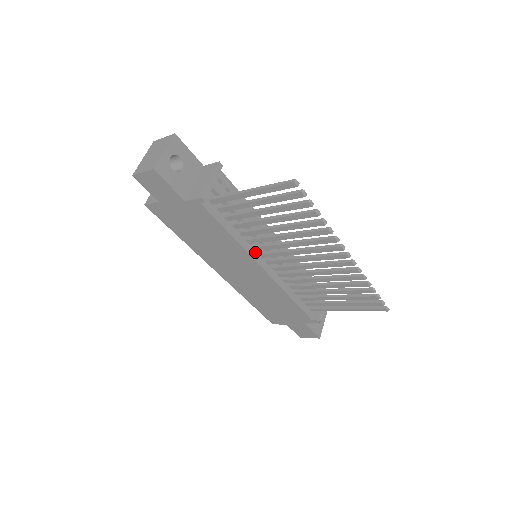
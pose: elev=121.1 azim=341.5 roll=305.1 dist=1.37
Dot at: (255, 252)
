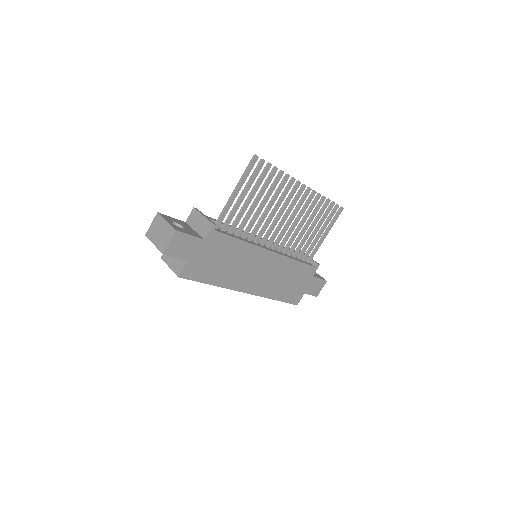
Dot at: (258, 245)
